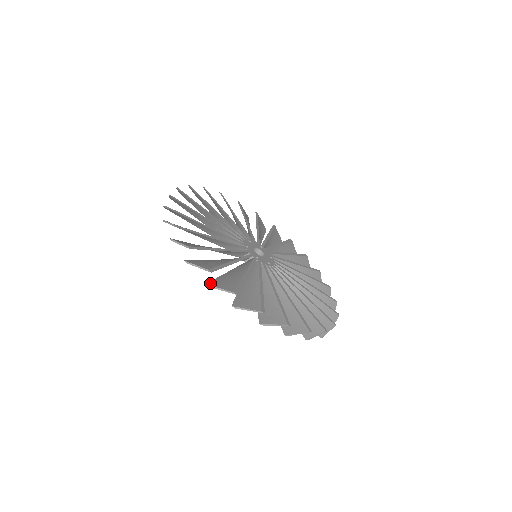
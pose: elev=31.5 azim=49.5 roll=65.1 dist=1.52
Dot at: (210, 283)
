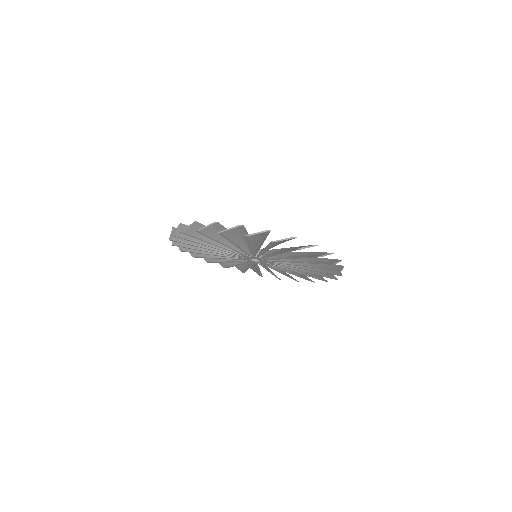
Dot at: (200, 232)
